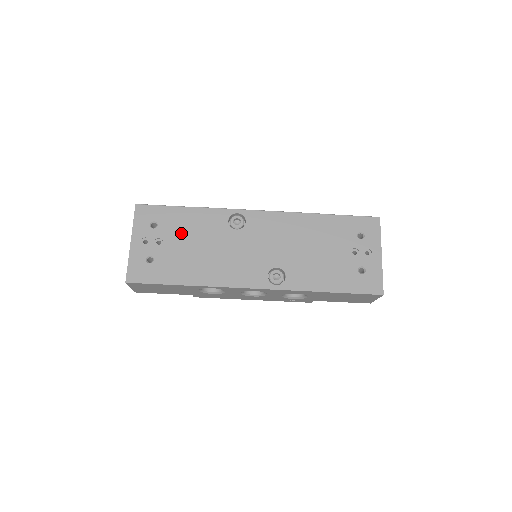
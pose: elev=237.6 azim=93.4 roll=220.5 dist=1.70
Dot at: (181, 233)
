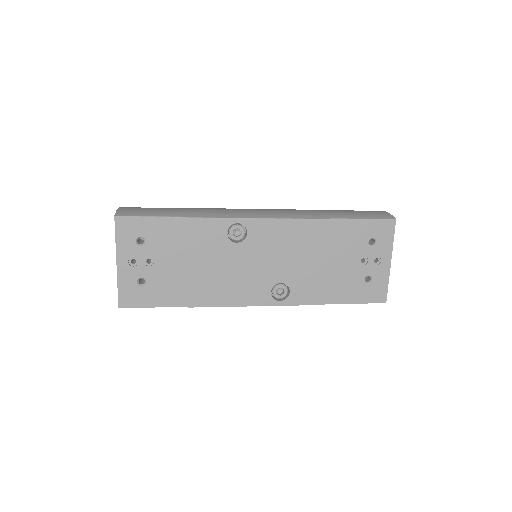
Dot at: (174, 250)
